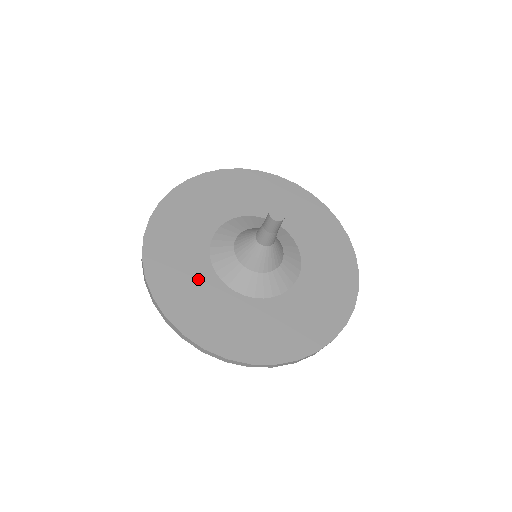
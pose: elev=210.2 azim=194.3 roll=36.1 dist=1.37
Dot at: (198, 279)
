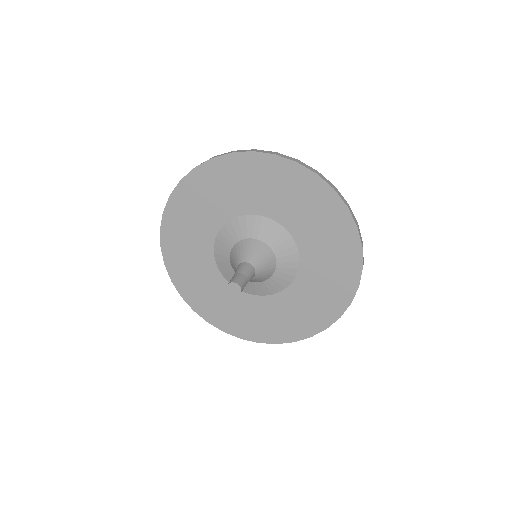
Dot at: (200, 230)
